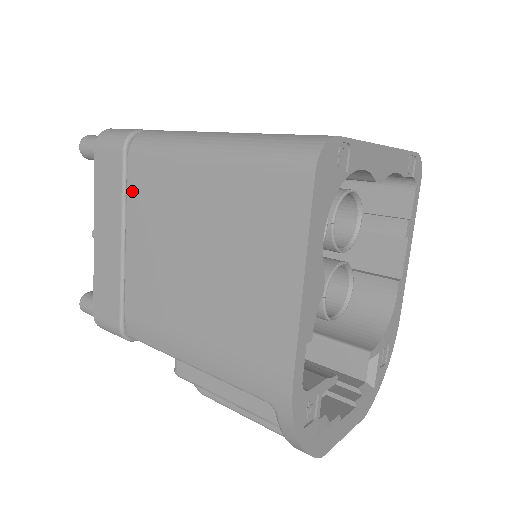
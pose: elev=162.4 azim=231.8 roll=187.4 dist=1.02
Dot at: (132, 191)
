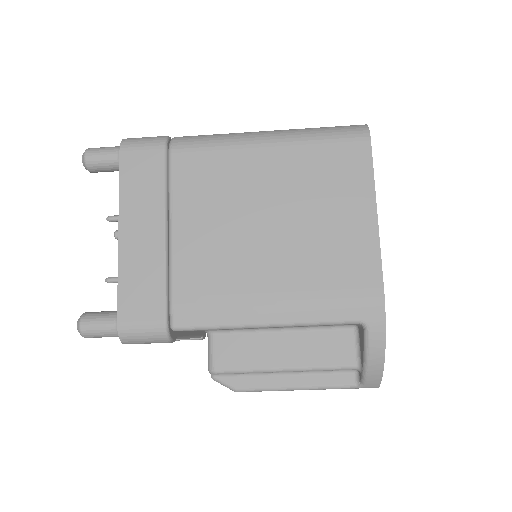
Dot at: (179, 181)
